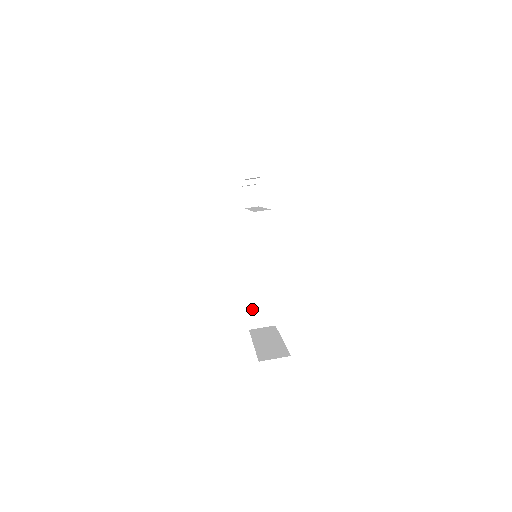
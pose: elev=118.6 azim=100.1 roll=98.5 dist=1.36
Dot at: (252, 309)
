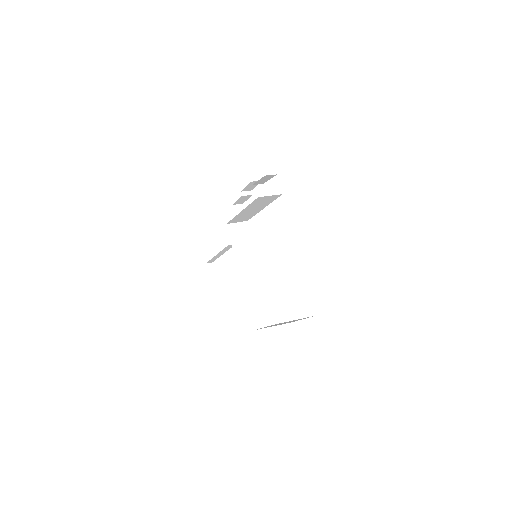
Dot at: (253, 310)
